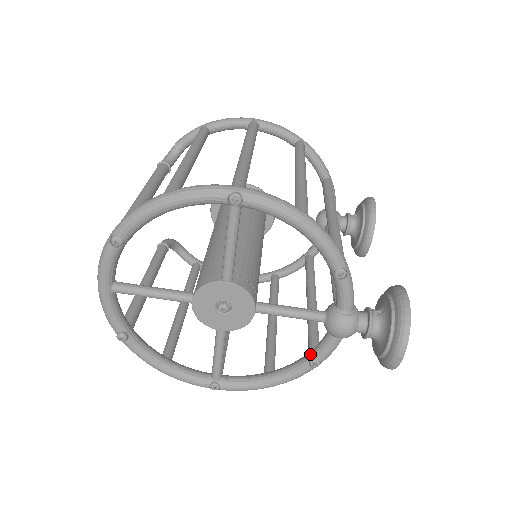
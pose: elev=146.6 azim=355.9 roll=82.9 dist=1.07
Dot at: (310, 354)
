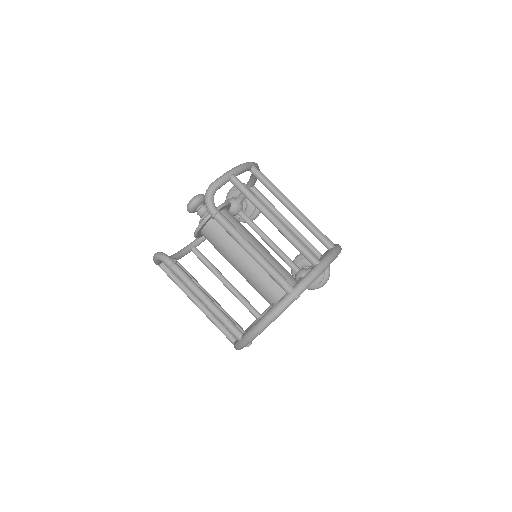
Dot at: occluded
